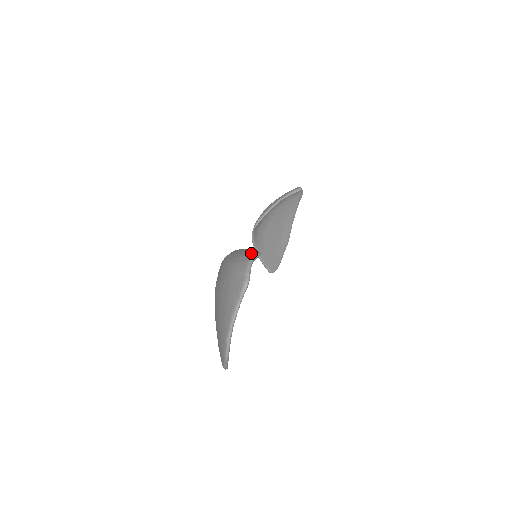
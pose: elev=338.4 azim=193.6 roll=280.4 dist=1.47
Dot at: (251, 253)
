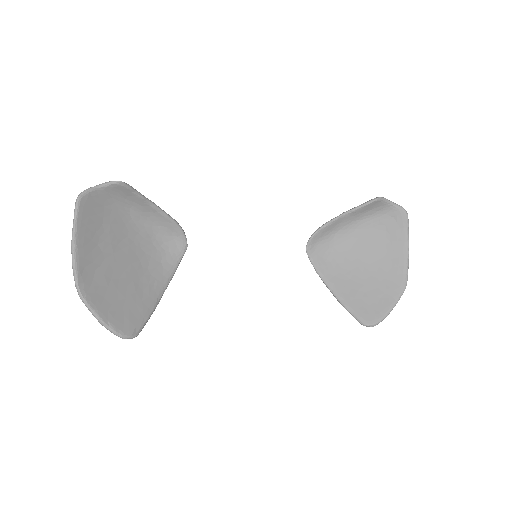
Dot at: (117, 184)
